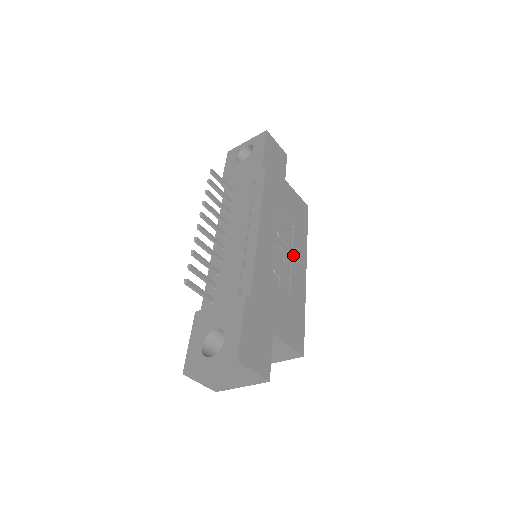
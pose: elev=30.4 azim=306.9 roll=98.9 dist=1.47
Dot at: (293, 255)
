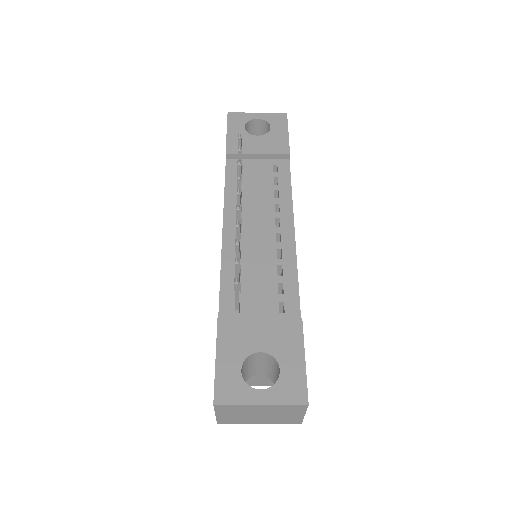
Dot at: occluded
